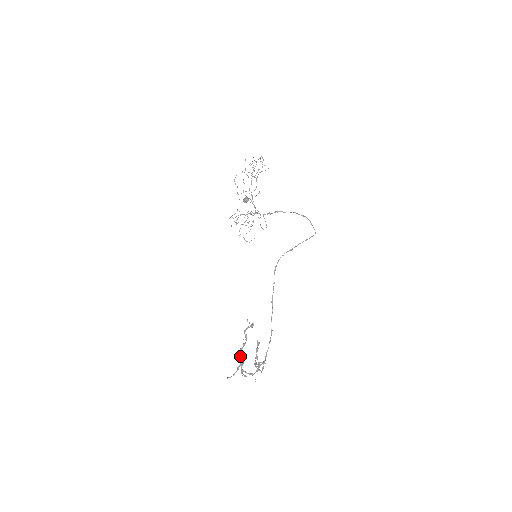
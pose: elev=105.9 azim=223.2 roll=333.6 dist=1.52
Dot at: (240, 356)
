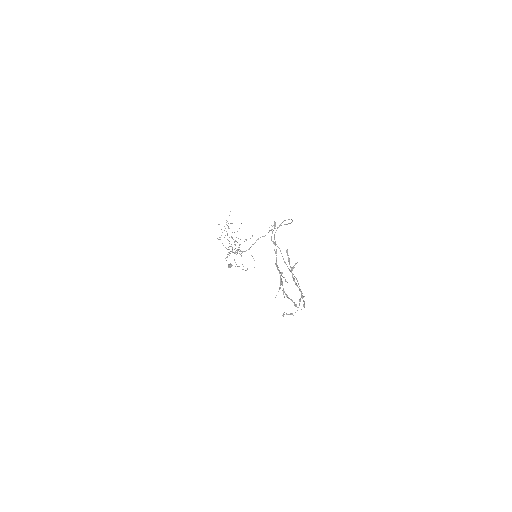
Dot at: occluded
